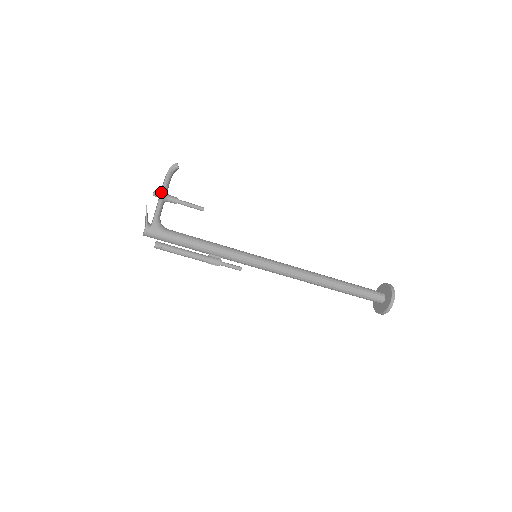
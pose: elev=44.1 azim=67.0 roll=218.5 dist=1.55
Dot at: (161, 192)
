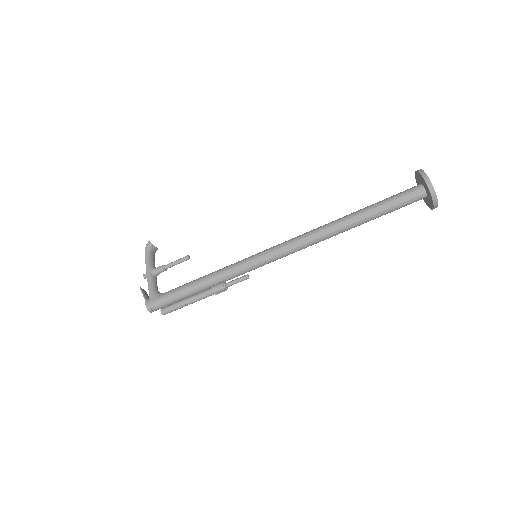
Dot at: (146, 269)
